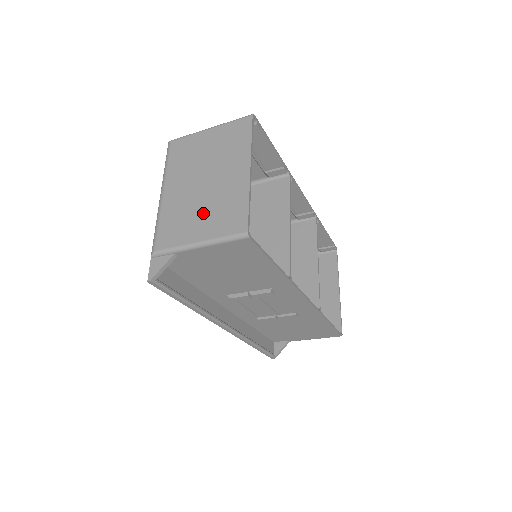
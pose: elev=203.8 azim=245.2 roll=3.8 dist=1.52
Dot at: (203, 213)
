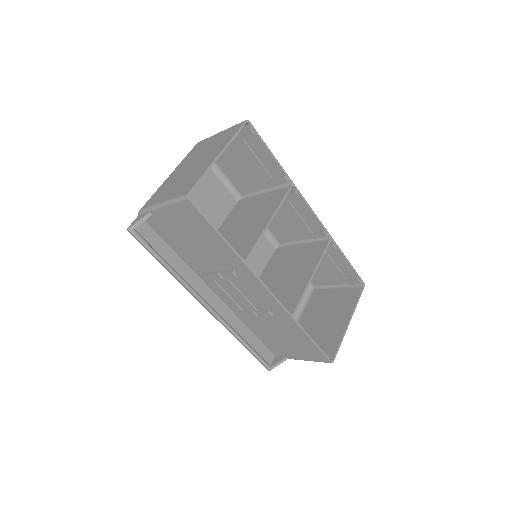
Dot at: (177, 184)
